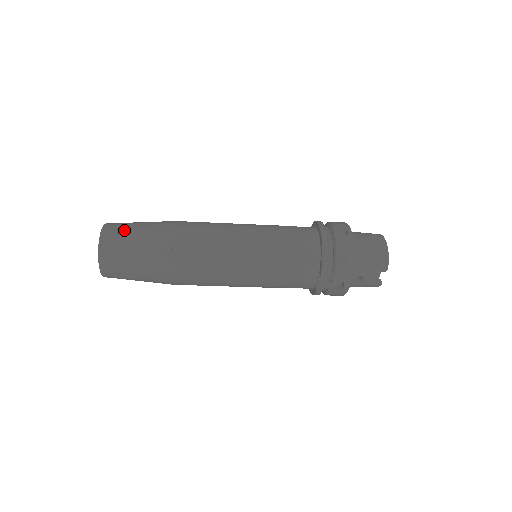
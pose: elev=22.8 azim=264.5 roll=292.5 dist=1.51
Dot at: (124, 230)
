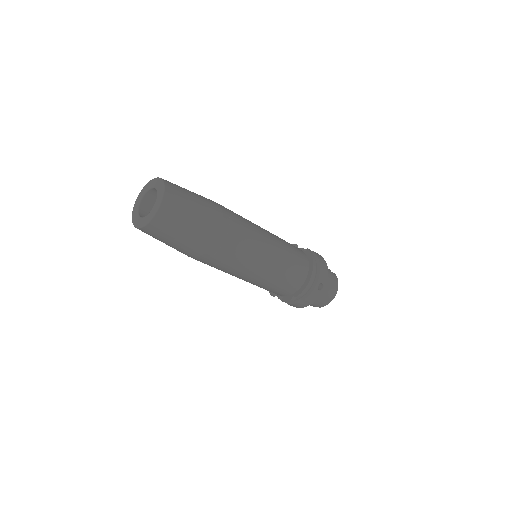
Dot at: (179, 218)
